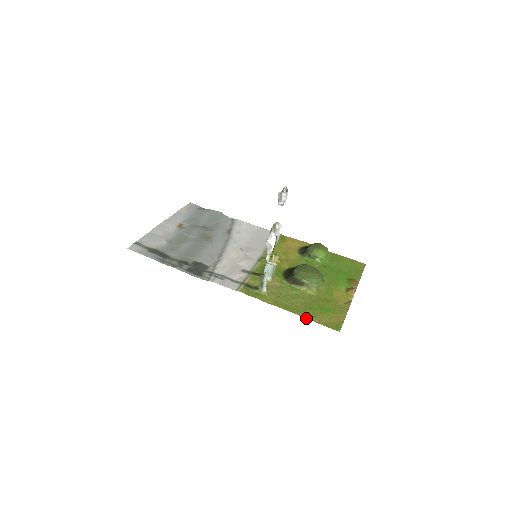
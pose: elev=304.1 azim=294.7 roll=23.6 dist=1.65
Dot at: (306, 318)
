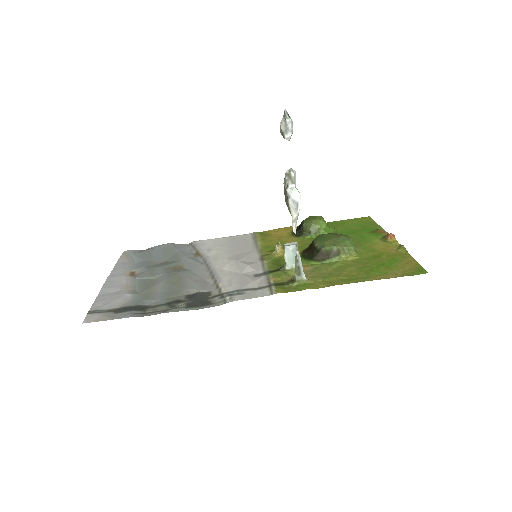
Dot at: (379, 279)
